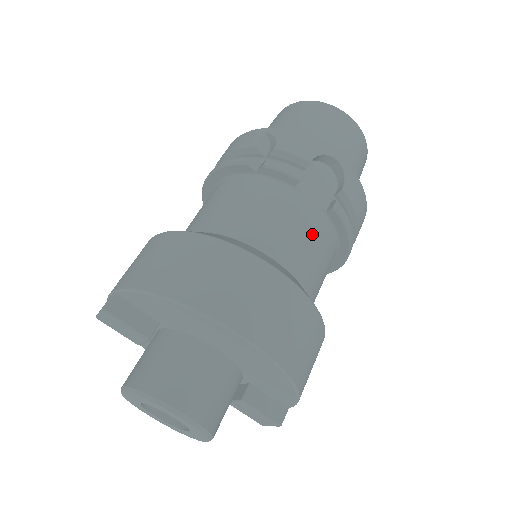
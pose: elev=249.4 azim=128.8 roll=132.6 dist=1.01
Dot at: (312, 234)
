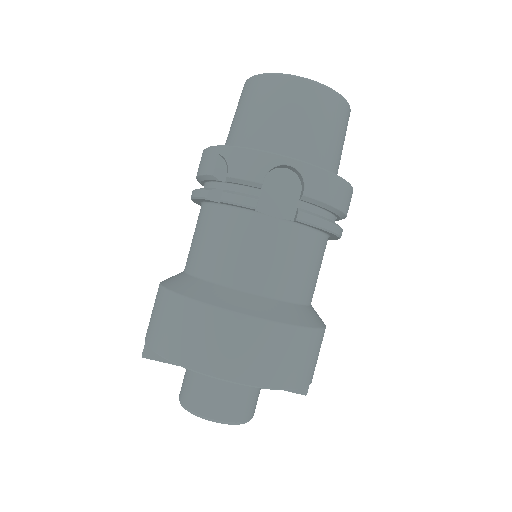
Dot at: (284, 250)
